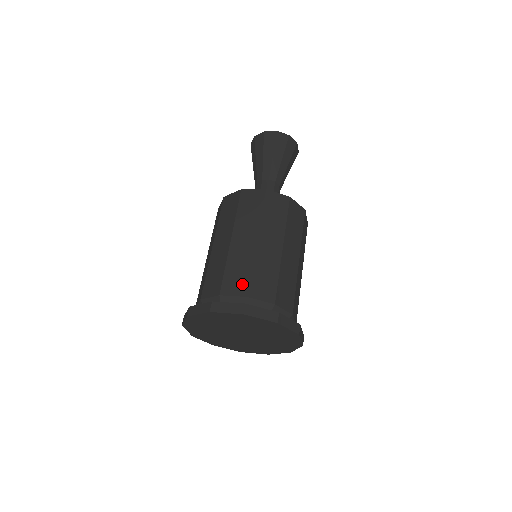
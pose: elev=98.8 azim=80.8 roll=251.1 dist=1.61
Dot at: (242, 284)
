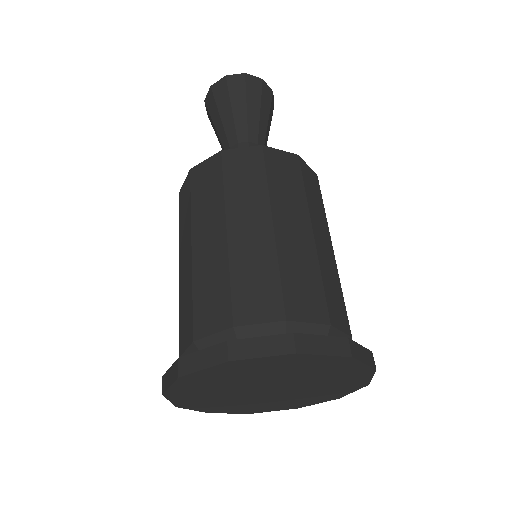
Dot at: (221, 308)
